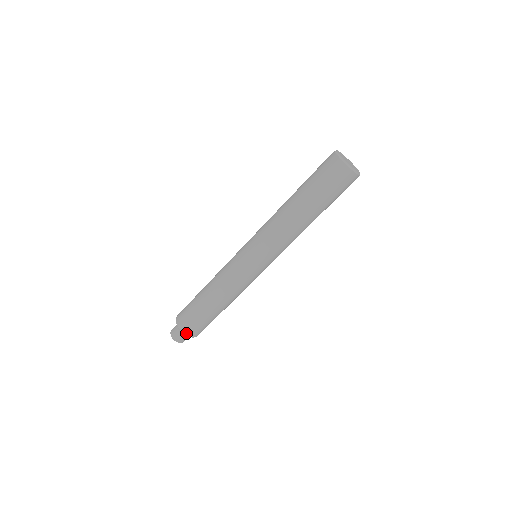
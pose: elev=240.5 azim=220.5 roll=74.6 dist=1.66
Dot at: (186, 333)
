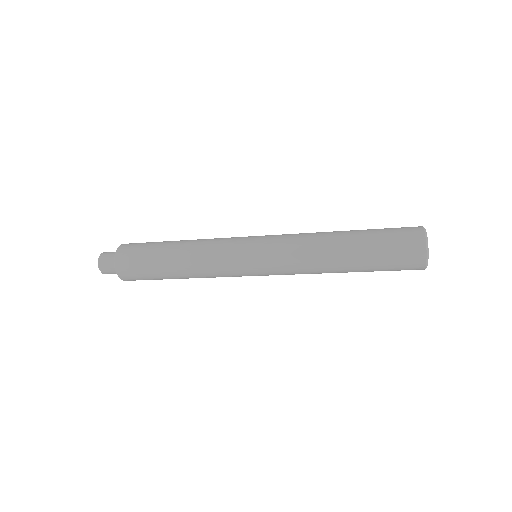
Dot at: occluded
